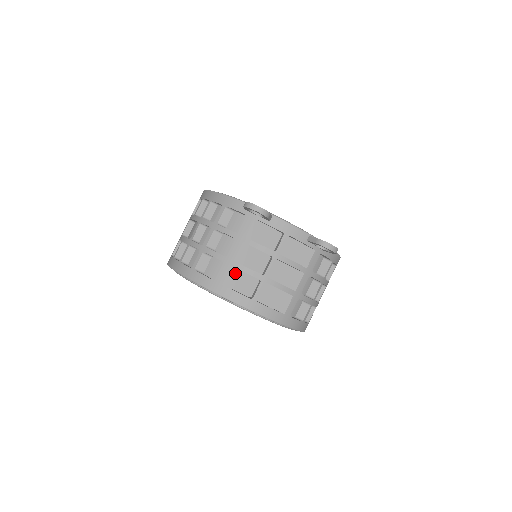
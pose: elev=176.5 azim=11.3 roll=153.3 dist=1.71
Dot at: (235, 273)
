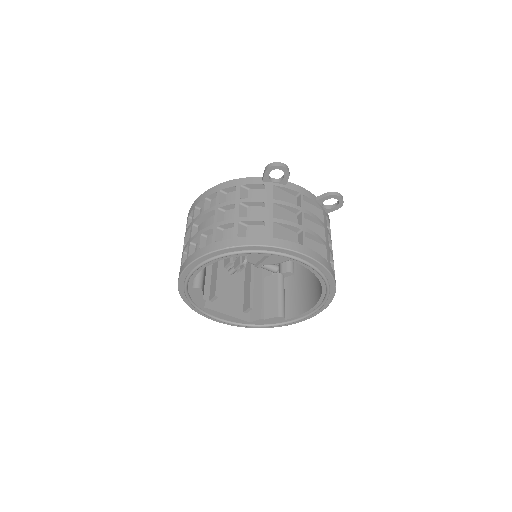
Dot at: (278, 228)
